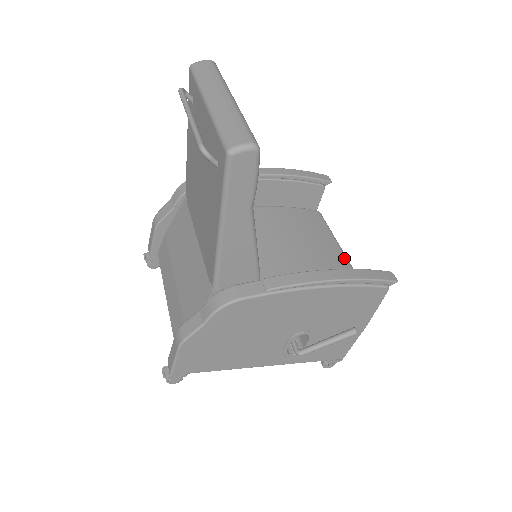
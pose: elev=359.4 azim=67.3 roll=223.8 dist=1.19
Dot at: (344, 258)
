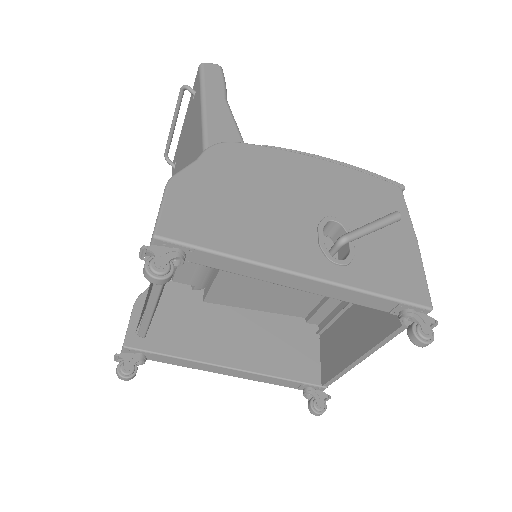
Dot at: occluded
